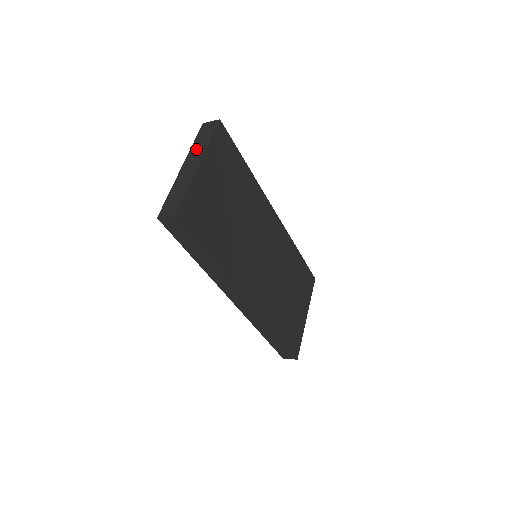
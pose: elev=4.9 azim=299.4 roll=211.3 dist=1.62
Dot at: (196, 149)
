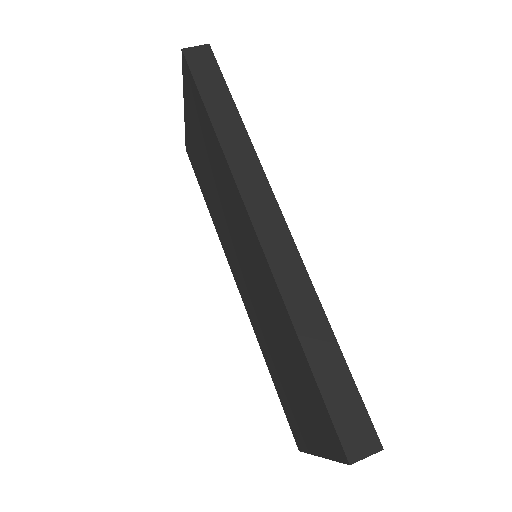
Dot at: occluded
